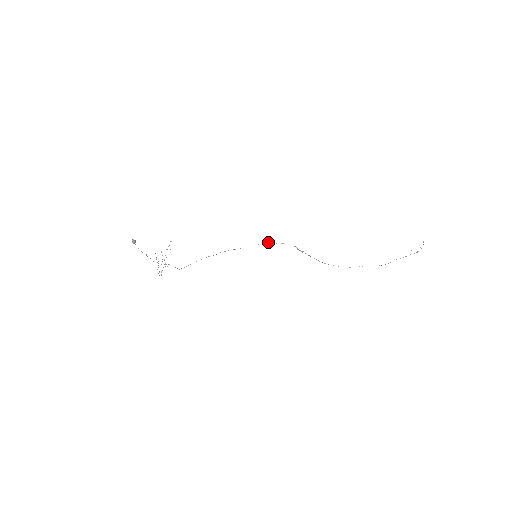
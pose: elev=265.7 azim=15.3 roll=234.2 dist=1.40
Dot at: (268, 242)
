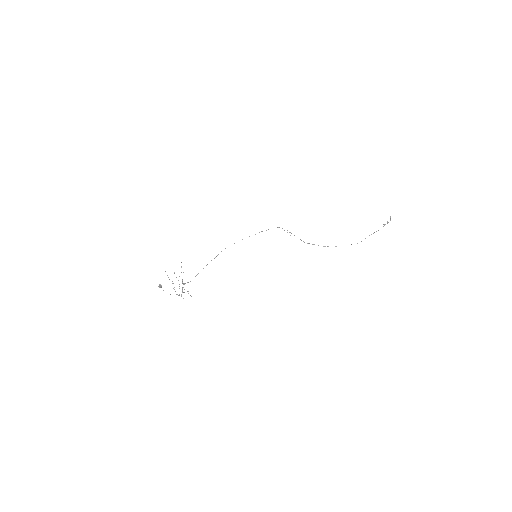
Dot at: (259, 232)
